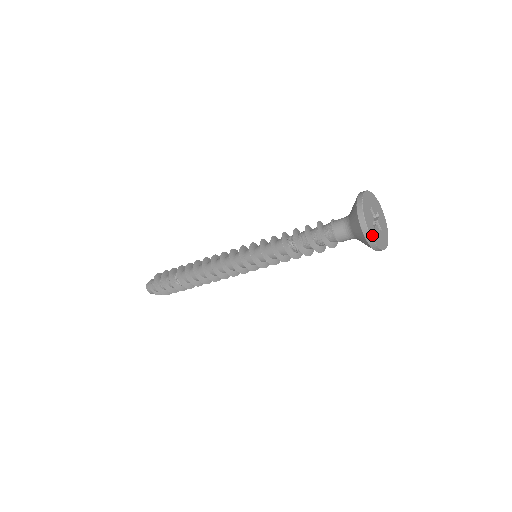
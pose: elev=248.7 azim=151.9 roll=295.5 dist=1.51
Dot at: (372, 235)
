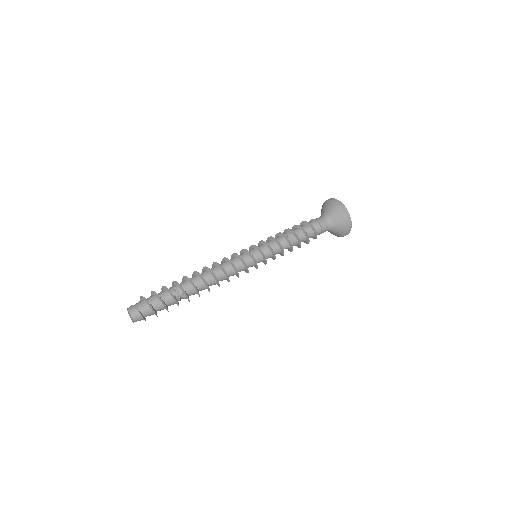
Dot at: (350, 220)
